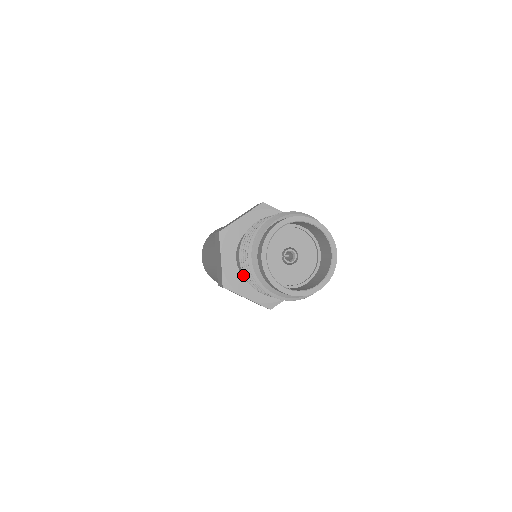
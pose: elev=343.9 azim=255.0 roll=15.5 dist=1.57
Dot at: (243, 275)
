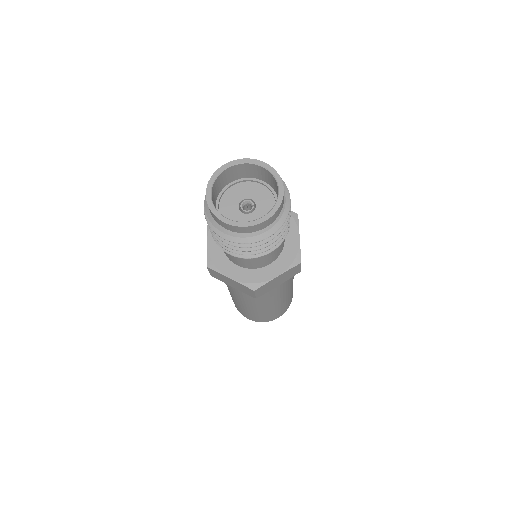
Dot at: (225, 254)
